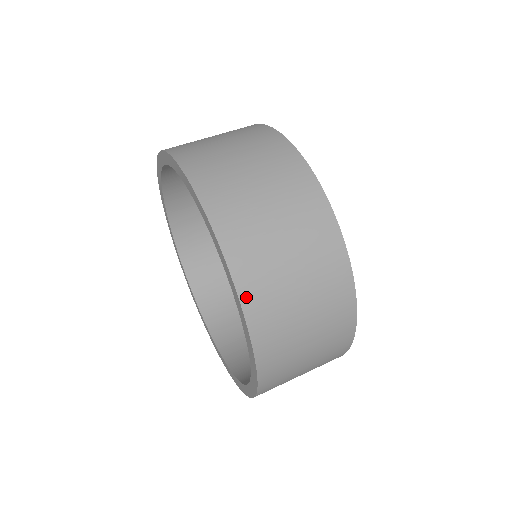
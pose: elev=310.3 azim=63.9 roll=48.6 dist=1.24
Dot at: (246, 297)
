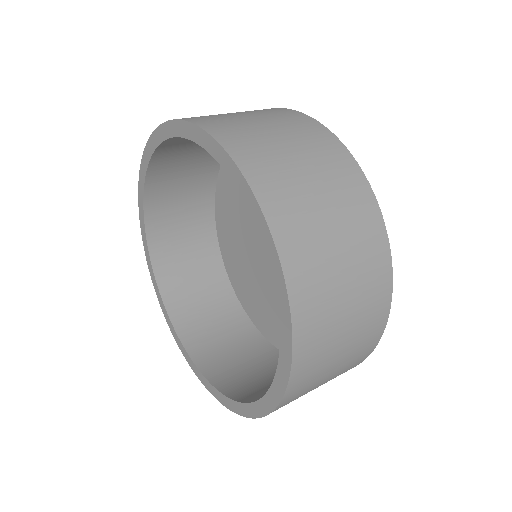
Dot at: (208, 127)
